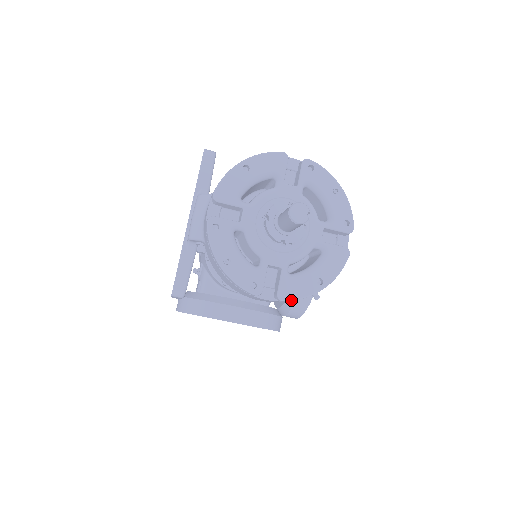
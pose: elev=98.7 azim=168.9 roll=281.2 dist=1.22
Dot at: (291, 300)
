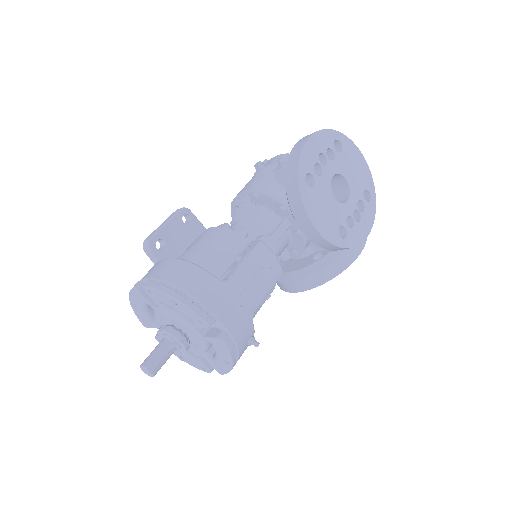
Dot at: occluded
